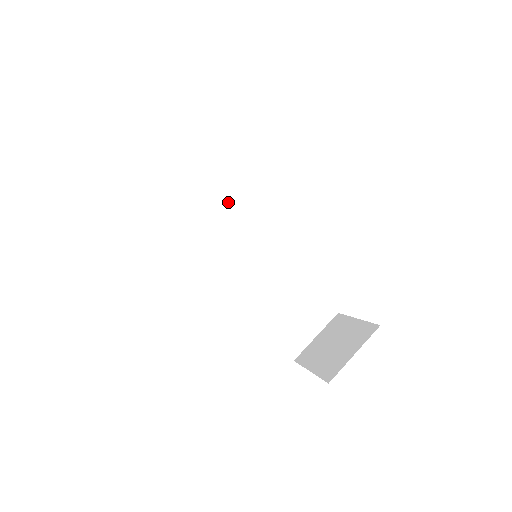
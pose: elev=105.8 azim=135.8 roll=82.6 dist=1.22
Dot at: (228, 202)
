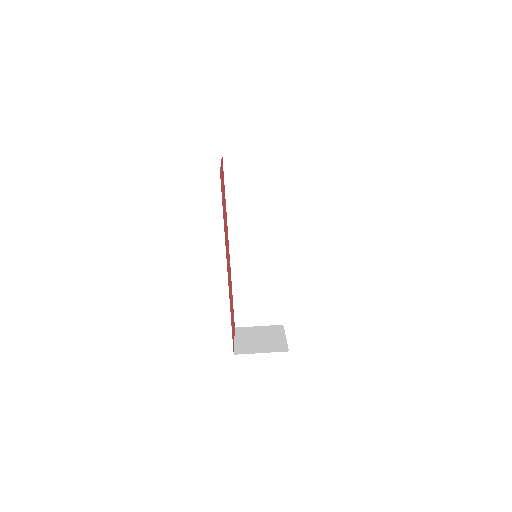
Dot at: (271, 212)
